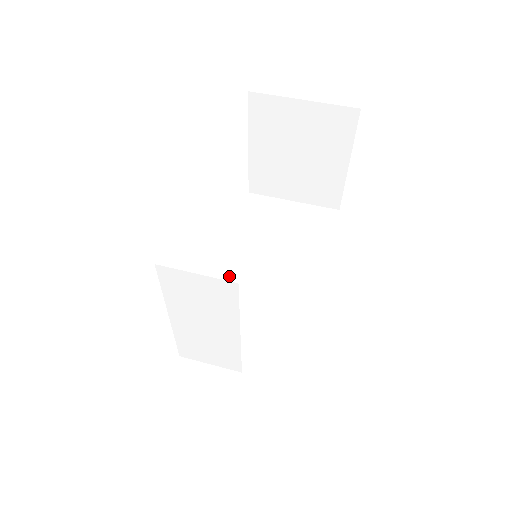
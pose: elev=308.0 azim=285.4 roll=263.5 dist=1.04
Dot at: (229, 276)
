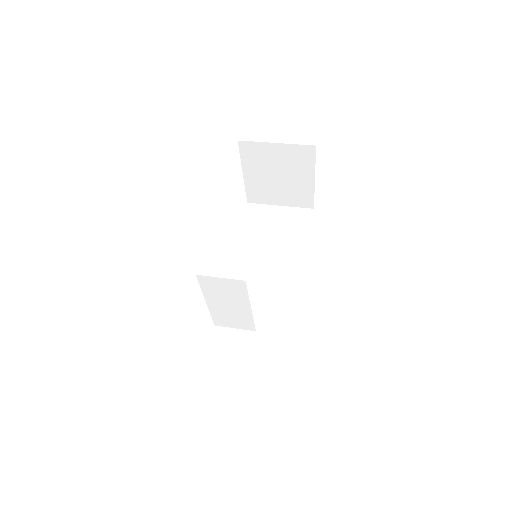
Dot at: (240, 268)
